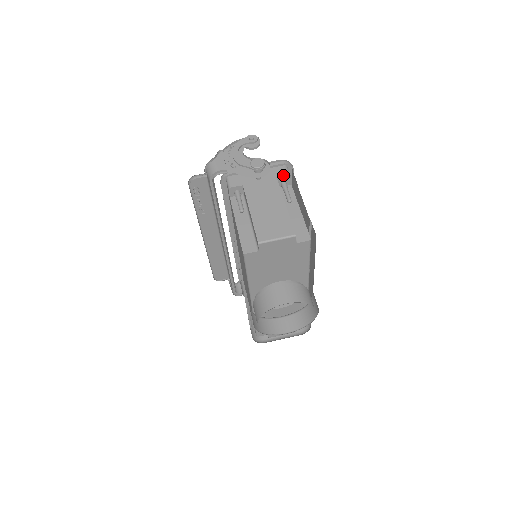
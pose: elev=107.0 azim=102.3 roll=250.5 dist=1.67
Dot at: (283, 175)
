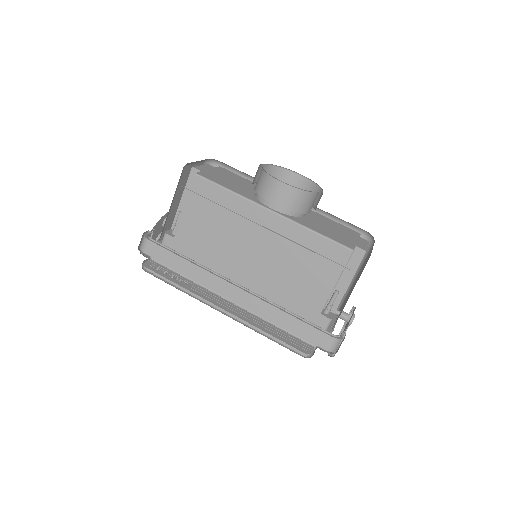
Dot at: occluded
